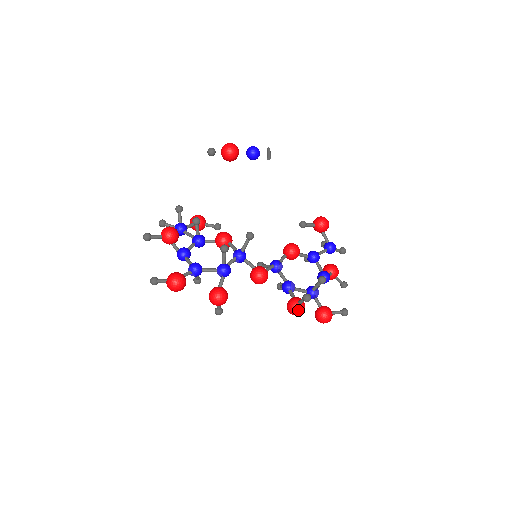
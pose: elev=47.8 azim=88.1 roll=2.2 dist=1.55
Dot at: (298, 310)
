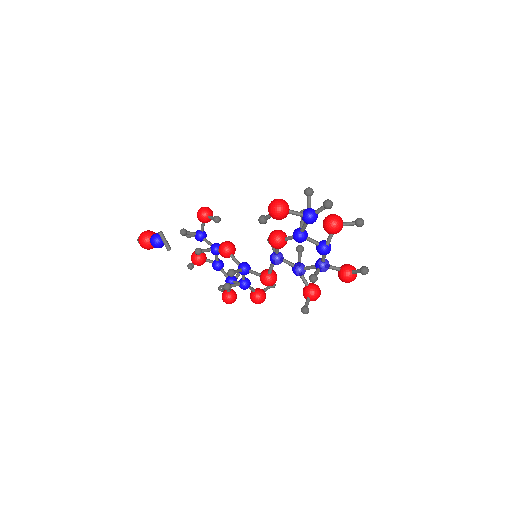
Dot at: occluded
